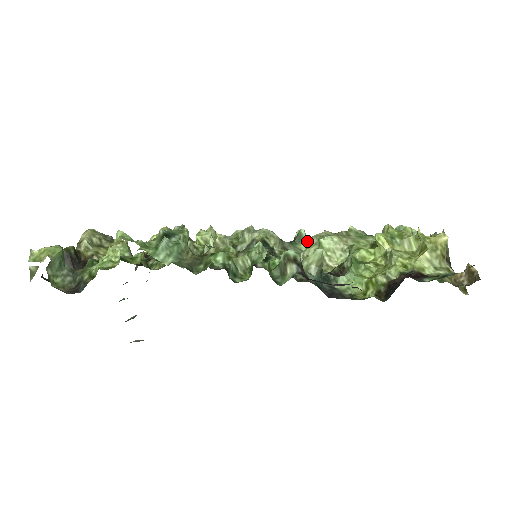
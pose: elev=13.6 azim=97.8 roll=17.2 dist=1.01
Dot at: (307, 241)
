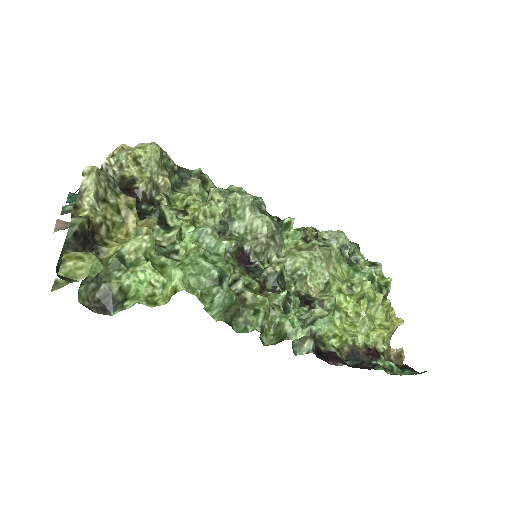
Dot at: (293, 234)
